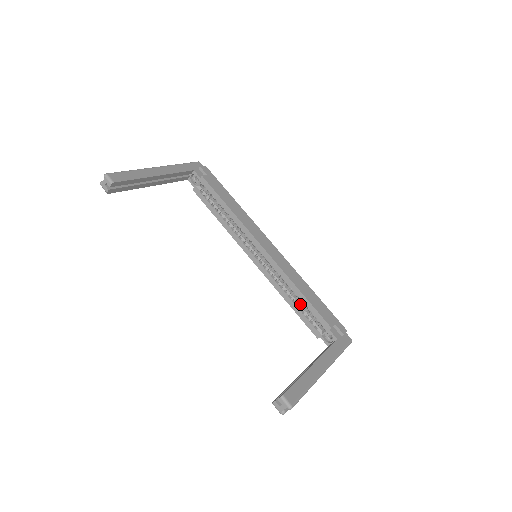
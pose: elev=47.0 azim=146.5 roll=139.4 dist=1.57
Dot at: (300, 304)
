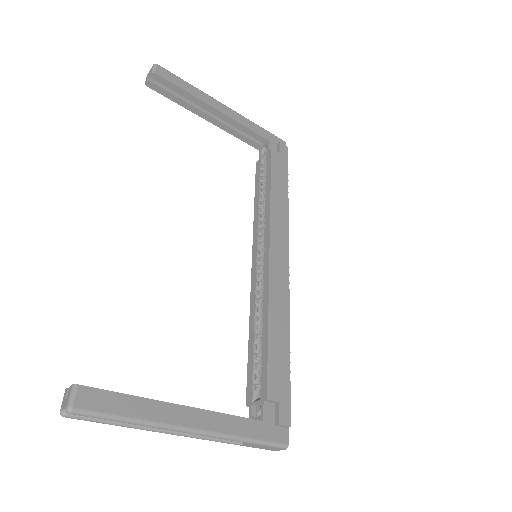
Dot at: (260, 345)
